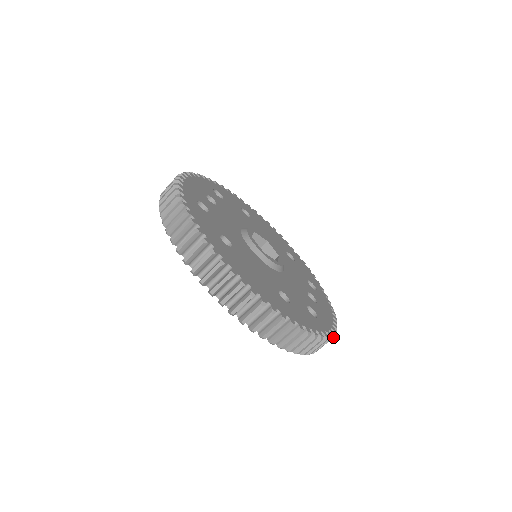
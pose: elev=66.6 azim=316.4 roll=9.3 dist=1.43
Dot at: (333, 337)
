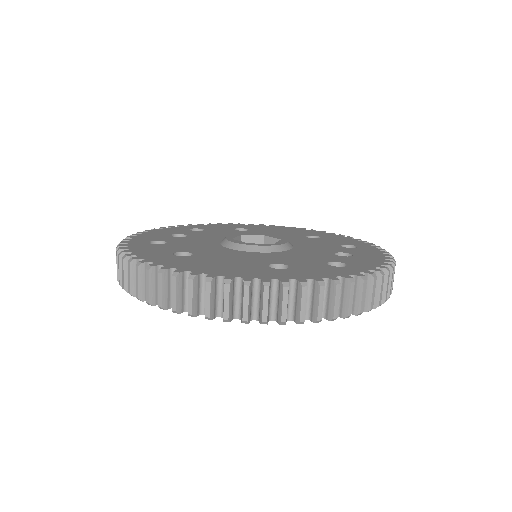
Dot at: (381, 275)
